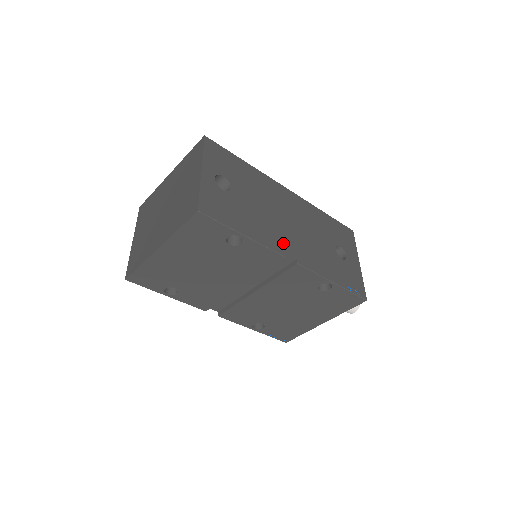
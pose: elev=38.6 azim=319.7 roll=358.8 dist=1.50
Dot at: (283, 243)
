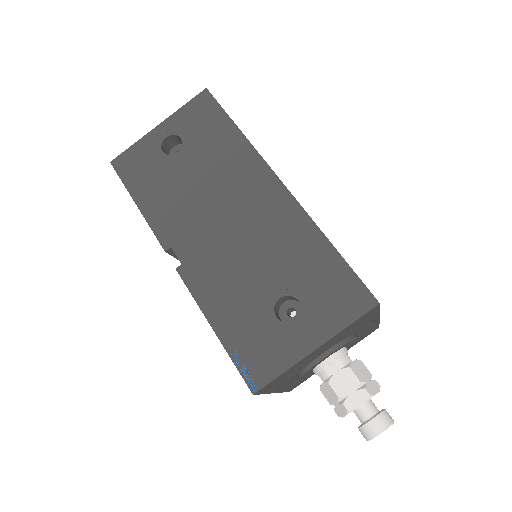
Dot at: (182, 238)
